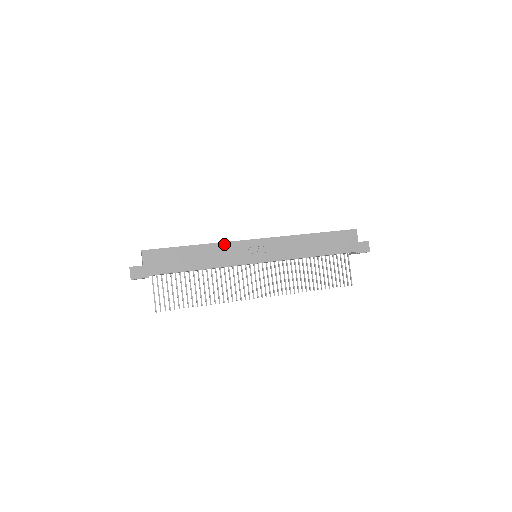
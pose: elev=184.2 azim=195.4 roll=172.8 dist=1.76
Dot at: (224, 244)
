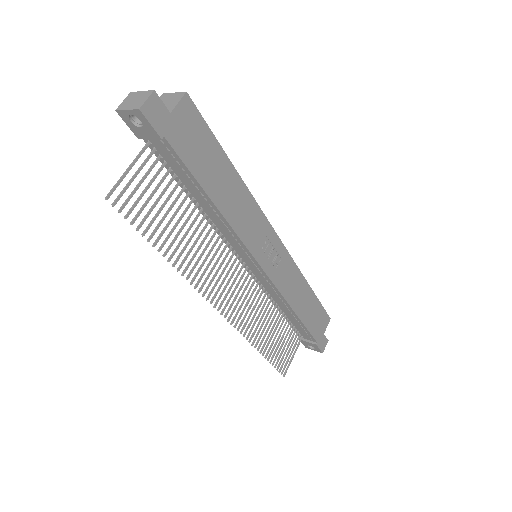
Dot at: (256, 206)
